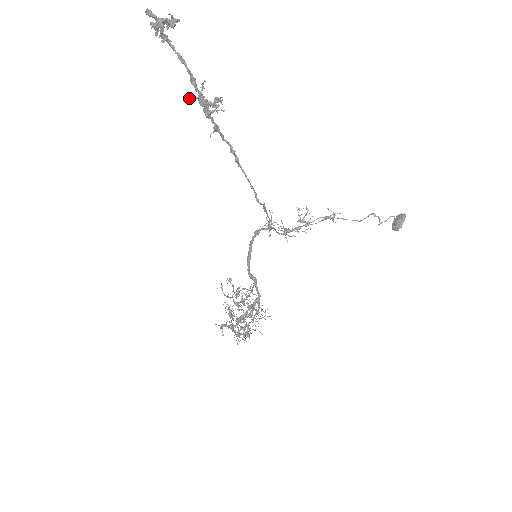
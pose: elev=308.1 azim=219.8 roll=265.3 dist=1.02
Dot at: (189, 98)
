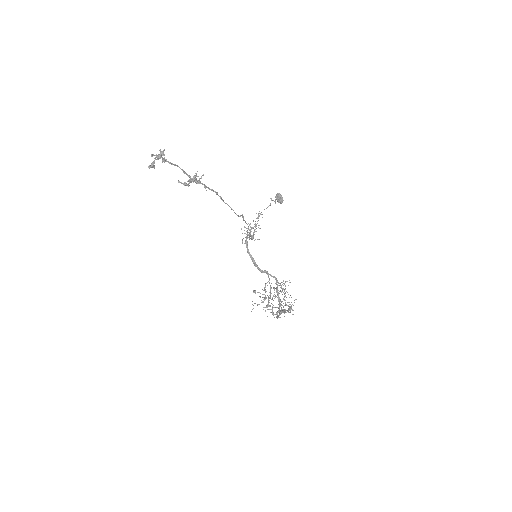
Dot at: (185, 184)
